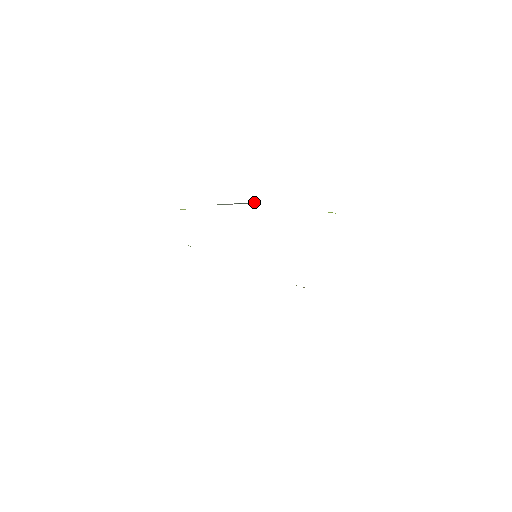
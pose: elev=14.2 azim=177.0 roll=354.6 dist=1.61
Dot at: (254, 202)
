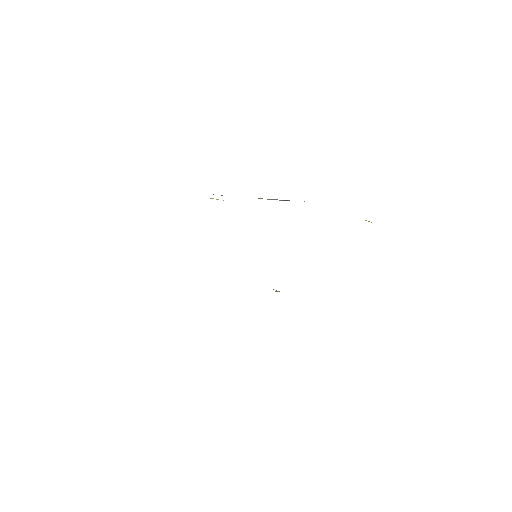
Dot at: occluded
